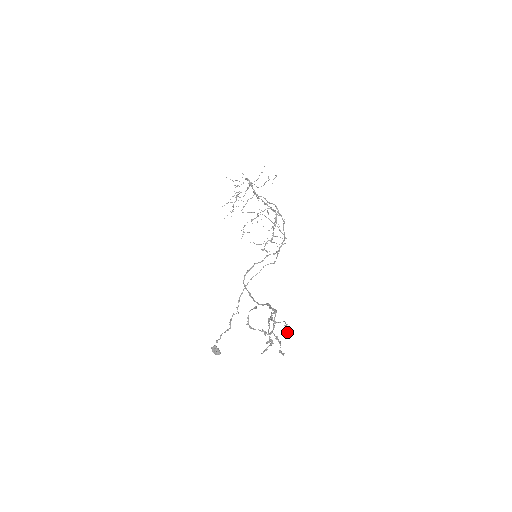
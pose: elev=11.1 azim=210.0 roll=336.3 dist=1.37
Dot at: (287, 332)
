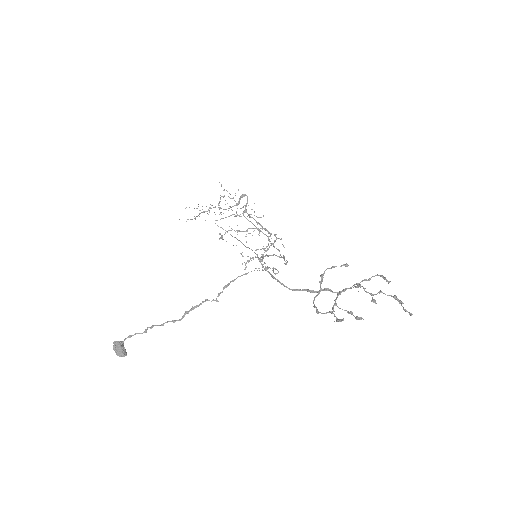
Dot at: occluded
